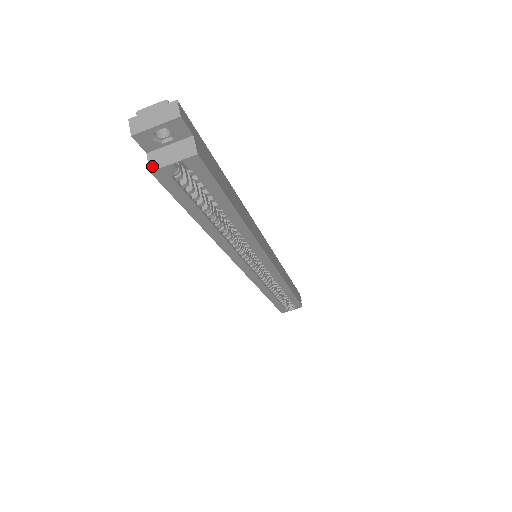
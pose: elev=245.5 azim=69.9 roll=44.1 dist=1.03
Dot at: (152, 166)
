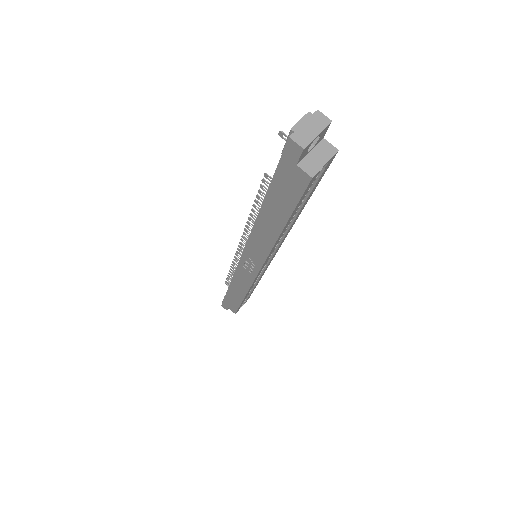
Dot at: (310, 173)
